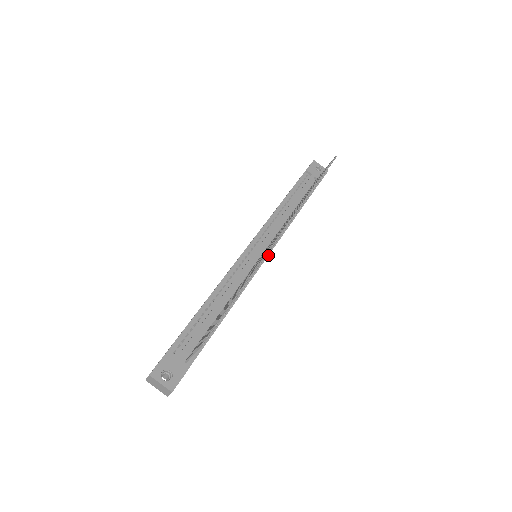
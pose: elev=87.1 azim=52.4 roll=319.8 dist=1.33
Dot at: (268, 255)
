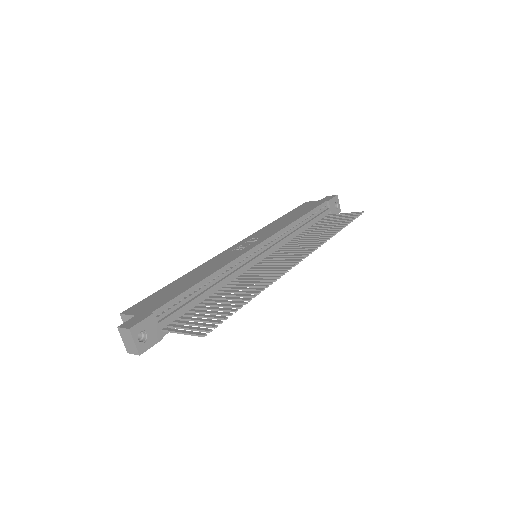
Dot at: occluded
